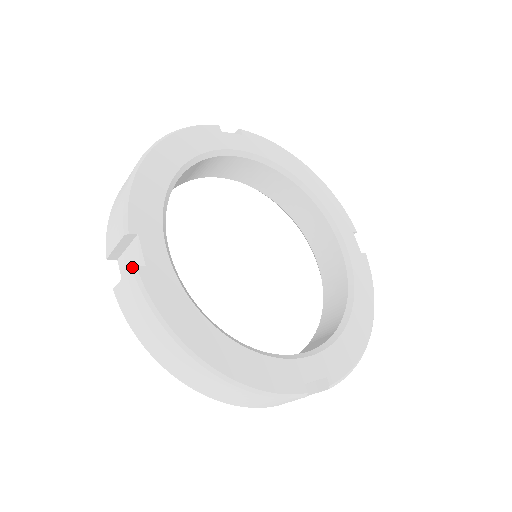
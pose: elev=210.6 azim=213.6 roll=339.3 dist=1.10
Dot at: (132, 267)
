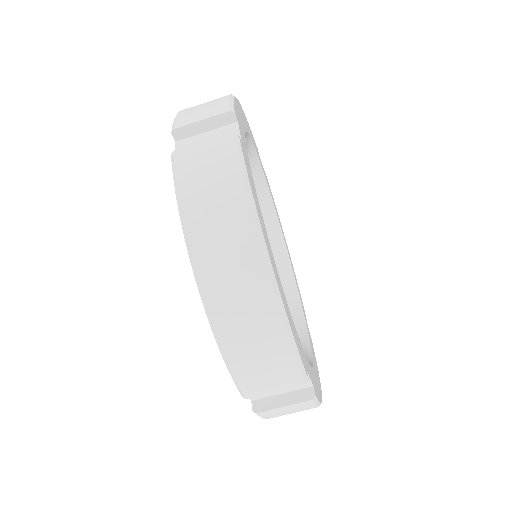
Dot at: occluded
